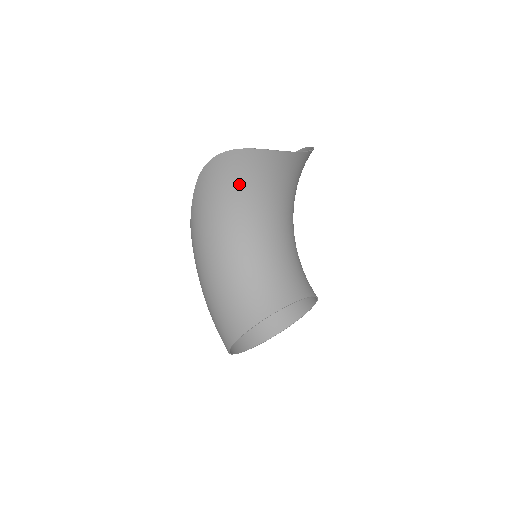
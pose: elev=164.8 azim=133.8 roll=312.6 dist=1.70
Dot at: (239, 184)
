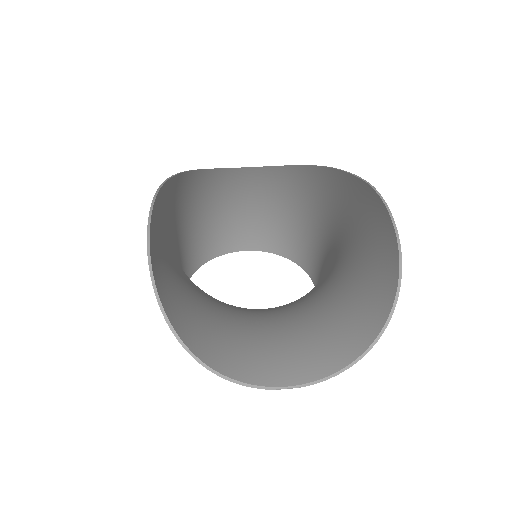
Dot at: (186, 299)
